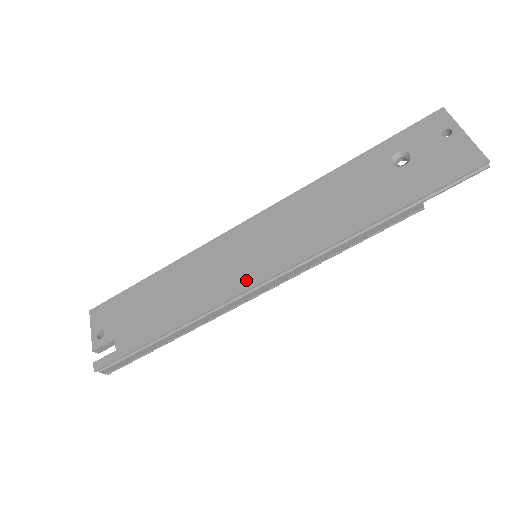
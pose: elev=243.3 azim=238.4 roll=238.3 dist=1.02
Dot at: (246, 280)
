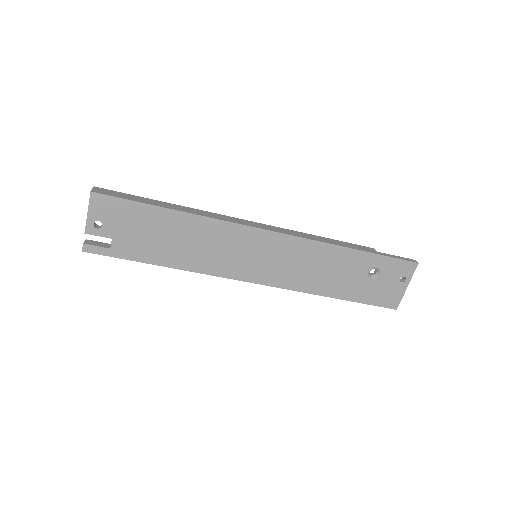
Dot at: (240, 273)
